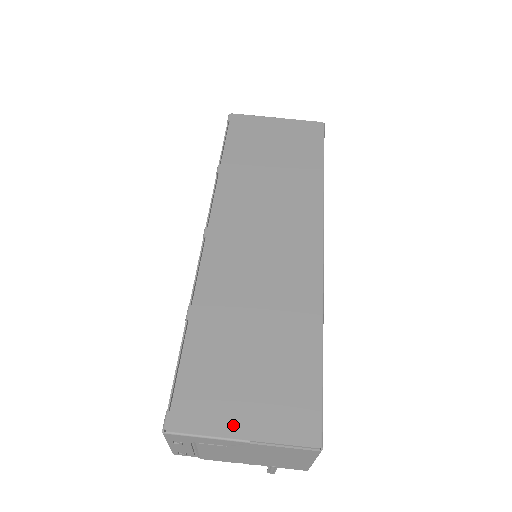
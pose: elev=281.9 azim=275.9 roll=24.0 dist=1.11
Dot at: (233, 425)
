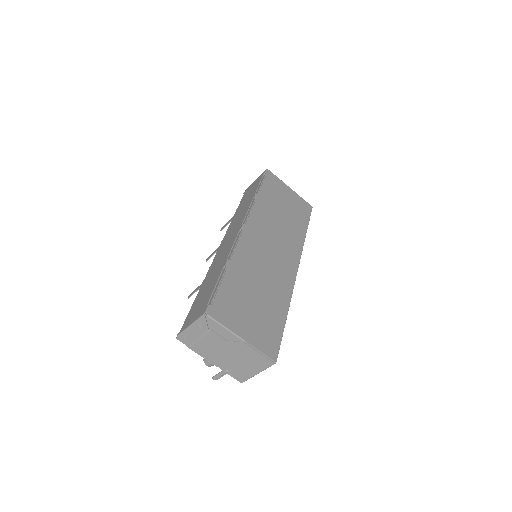
Dot at: (239, 329)
